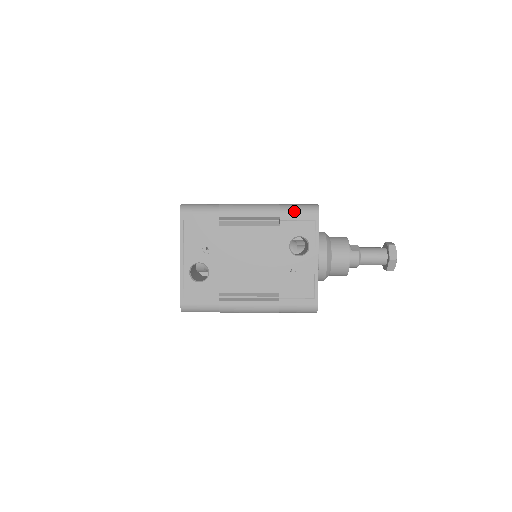
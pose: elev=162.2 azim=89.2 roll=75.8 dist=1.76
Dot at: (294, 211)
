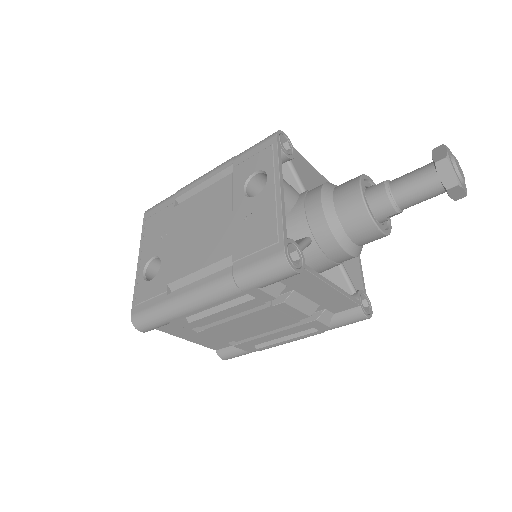
Dot at: (249, 149)
